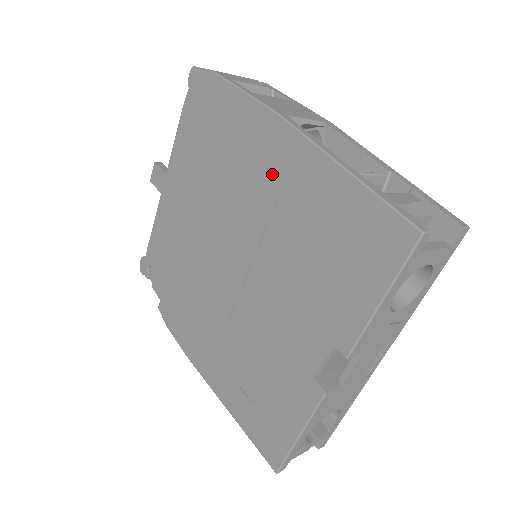
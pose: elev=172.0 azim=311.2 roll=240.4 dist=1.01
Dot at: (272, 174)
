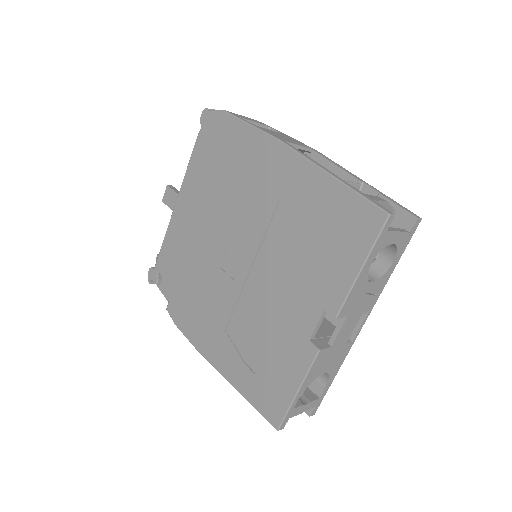
Dot at: (274, 184)
